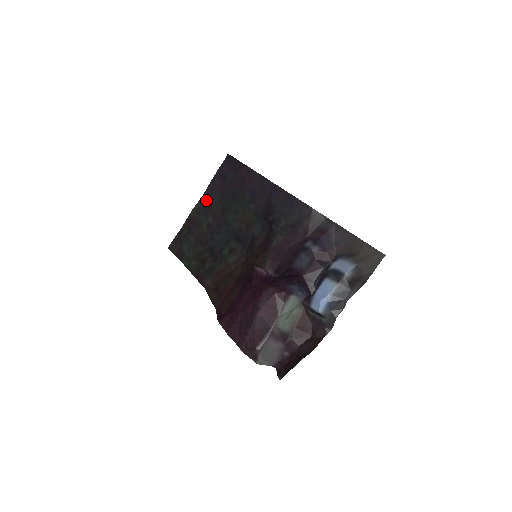
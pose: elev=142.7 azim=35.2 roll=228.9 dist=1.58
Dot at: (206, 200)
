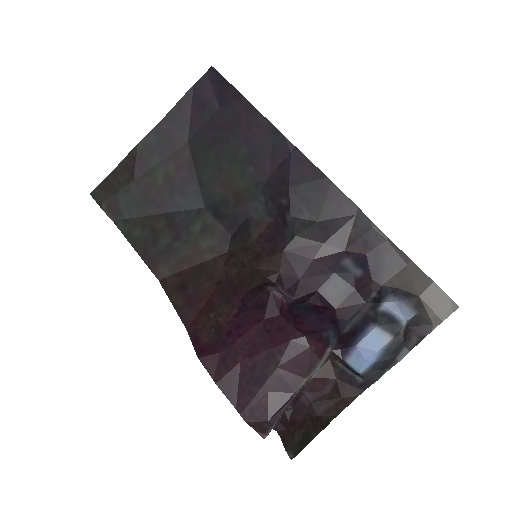
Dot at: (165, 133)
